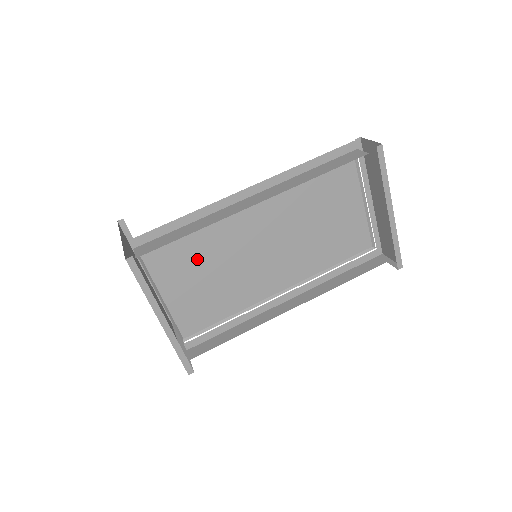
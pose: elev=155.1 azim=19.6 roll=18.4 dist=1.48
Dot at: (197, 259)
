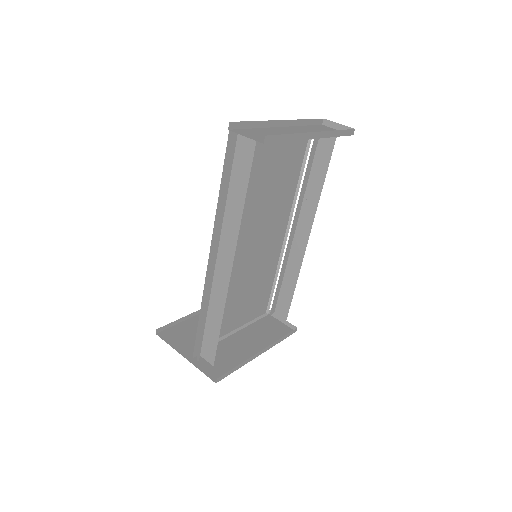
Dot at: (229, 302)
